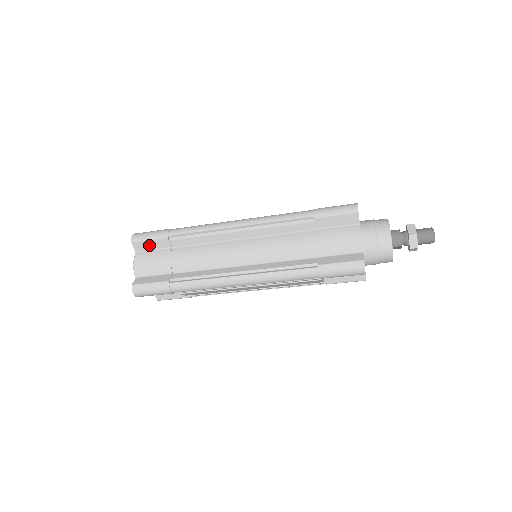
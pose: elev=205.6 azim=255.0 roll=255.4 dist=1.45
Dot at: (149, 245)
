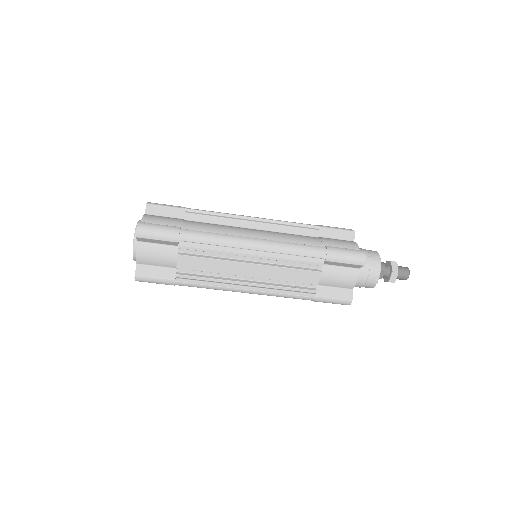
Dot at: (163, 211)
